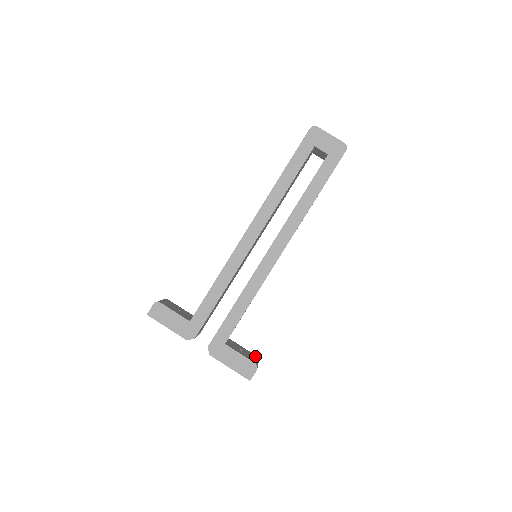
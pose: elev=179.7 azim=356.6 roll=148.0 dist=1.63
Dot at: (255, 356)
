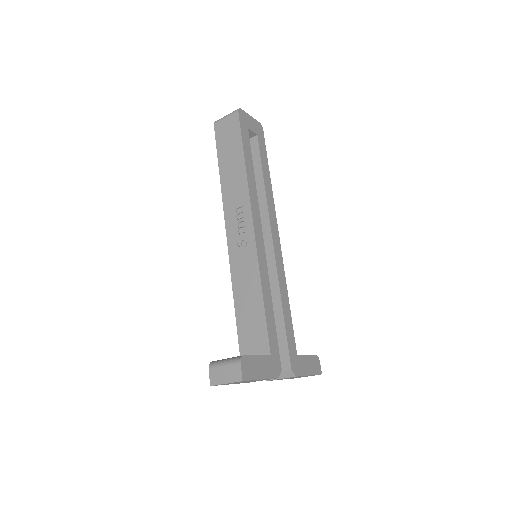
Dot at: occluded
